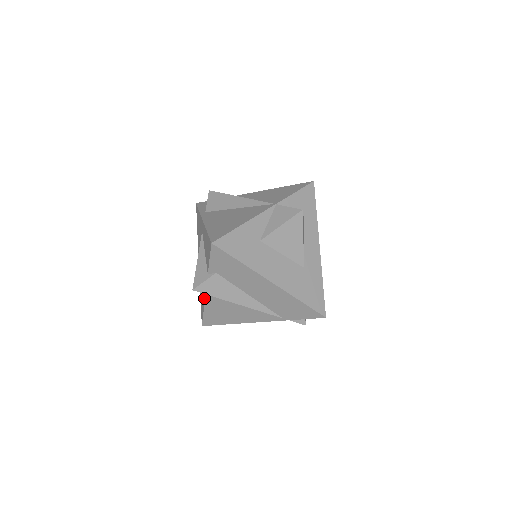
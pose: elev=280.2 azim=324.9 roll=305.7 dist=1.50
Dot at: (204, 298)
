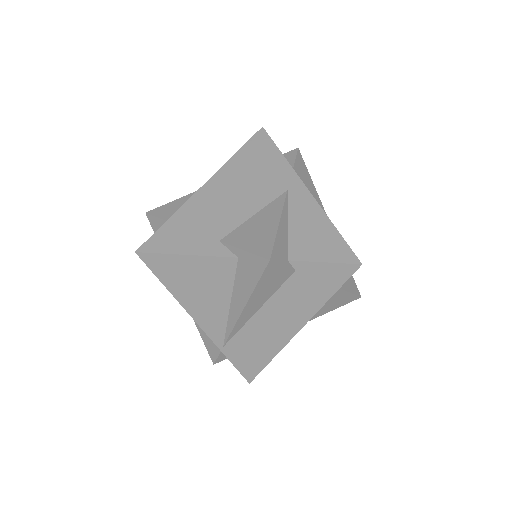
Dot at: (216, 252)
